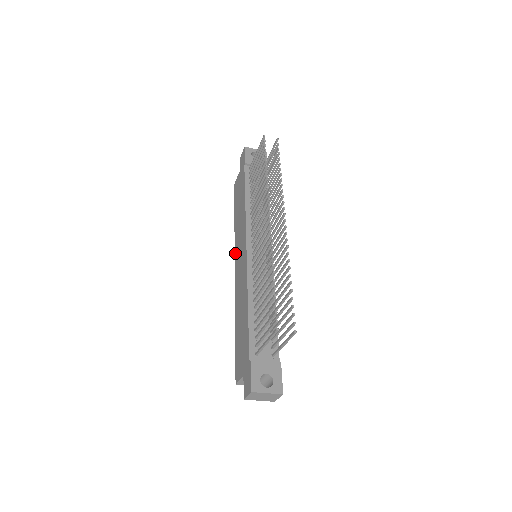
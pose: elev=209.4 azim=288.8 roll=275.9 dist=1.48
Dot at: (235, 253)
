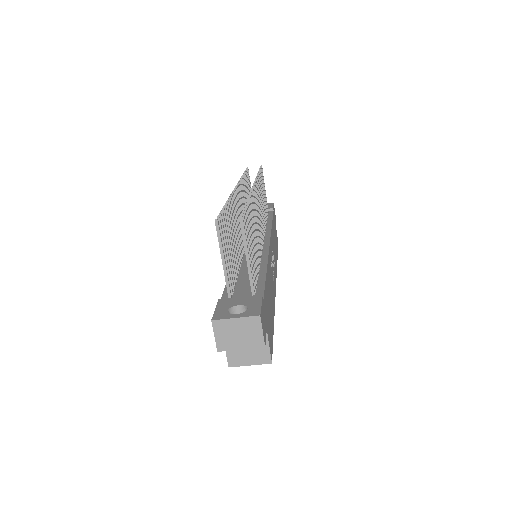
Dot at: occluded
